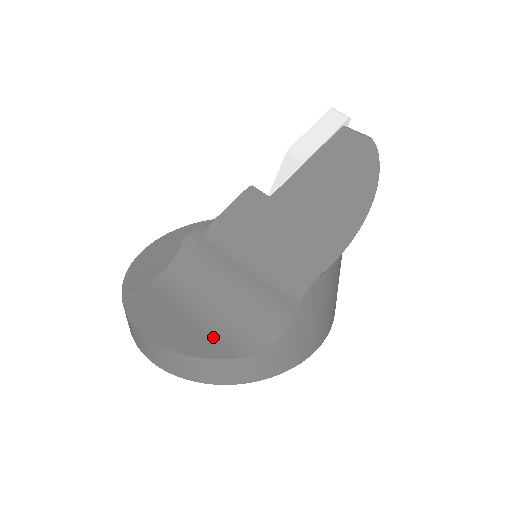
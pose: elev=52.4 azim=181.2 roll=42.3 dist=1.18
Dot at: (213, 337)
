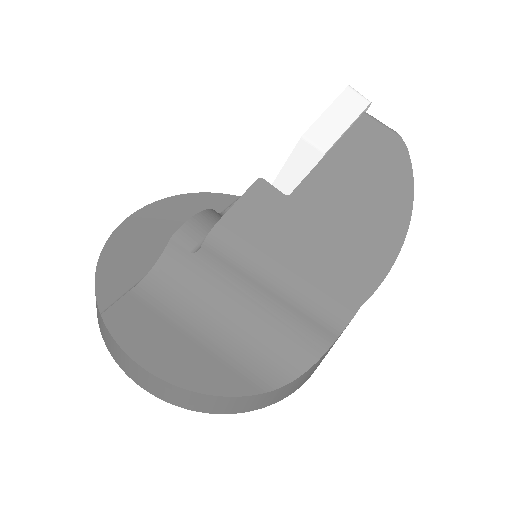
Dot at: (233, 367)
